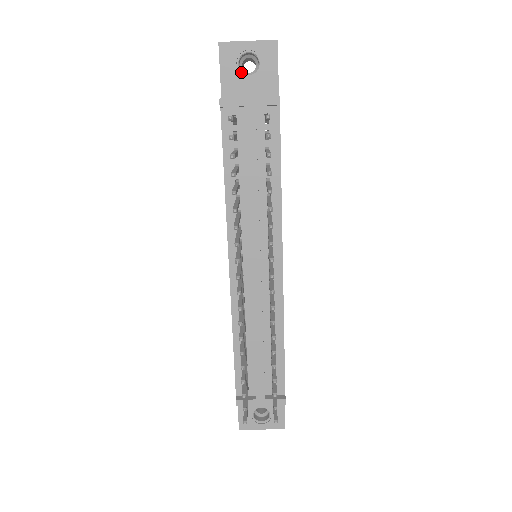
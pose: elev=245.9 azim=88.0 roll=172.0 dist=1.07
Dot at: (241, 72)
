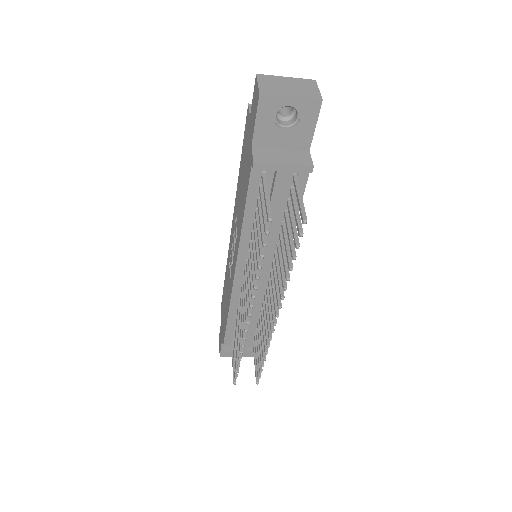
Dot at: (277, 123)
